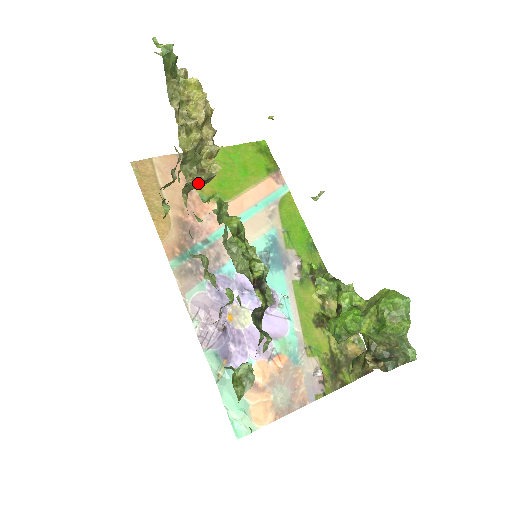
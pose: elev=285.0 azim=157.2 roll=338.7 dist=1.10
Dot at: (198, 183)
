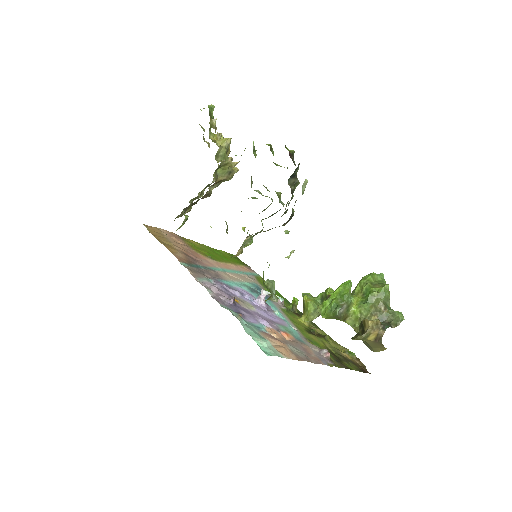
Dot at: (224, 173)
